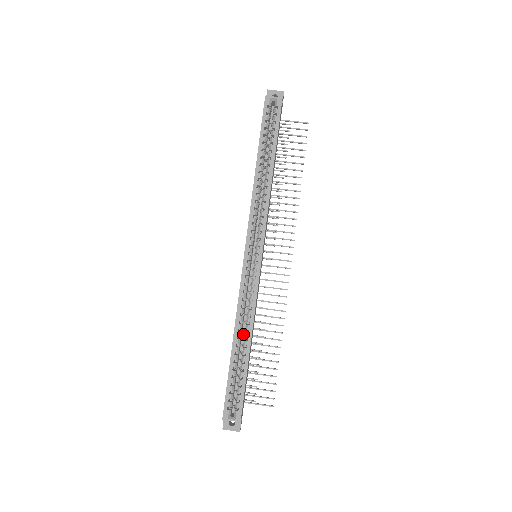
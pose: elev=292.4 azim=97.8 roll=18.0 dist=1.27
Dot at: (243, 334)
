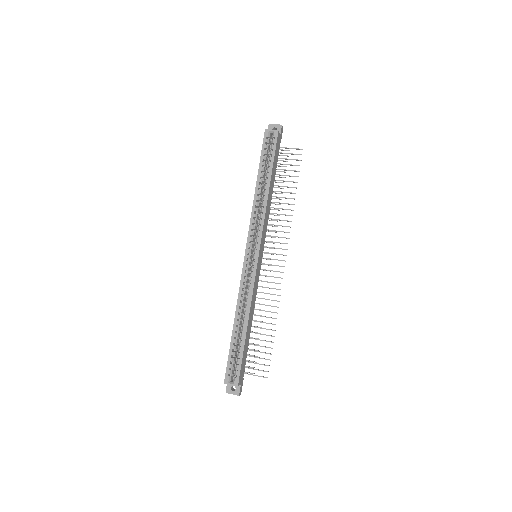
Dot at: occluded
